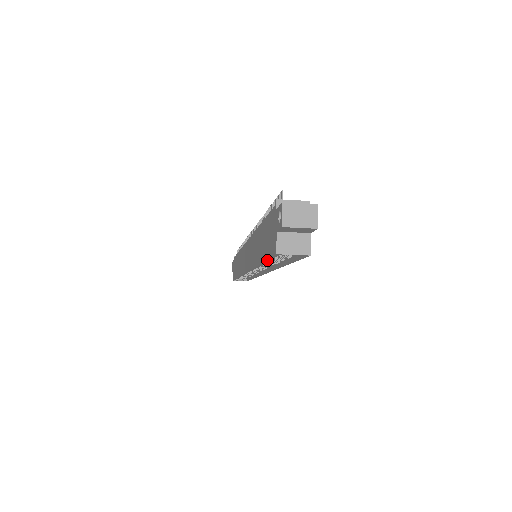
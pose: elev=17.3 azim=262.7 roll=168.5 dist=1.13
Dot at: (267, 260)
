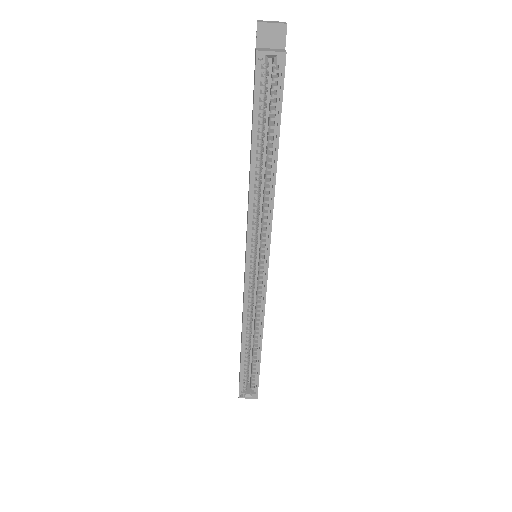
Dot at: (254, 111)
